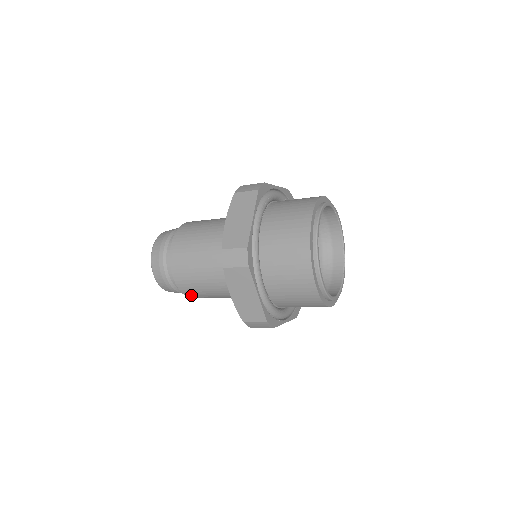
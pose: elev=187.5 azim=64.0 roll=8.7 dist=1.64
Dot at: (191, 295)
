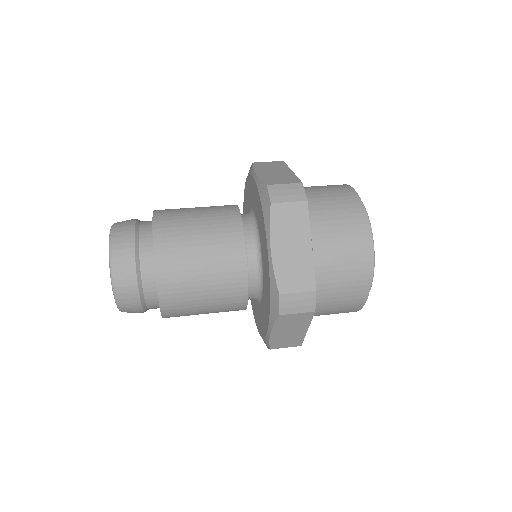
Dot at: occluded
